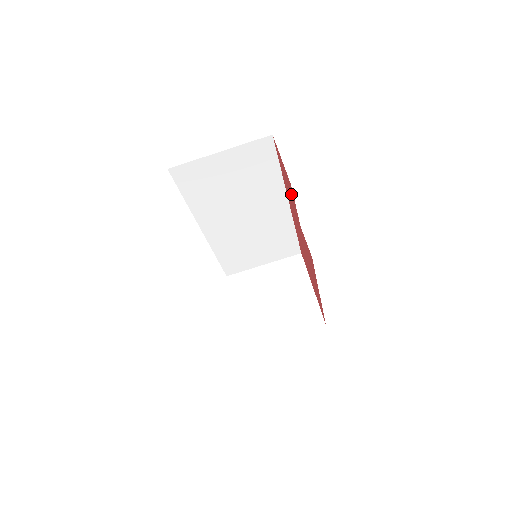
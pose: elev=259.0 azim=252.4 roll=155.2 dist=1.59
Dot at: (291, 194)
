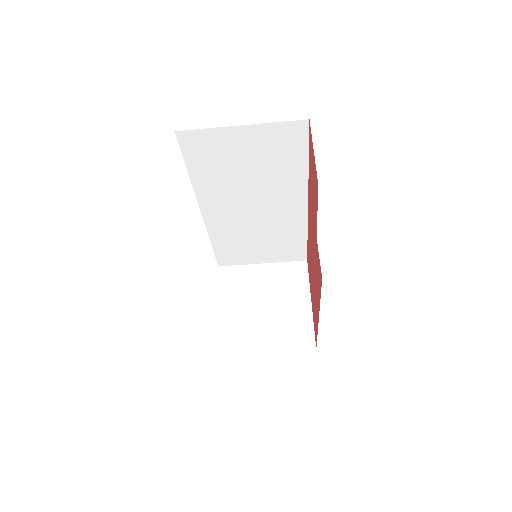
Dot at: (315, 196)
